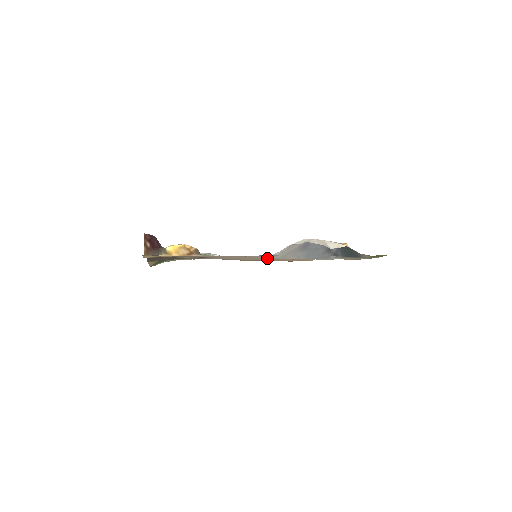
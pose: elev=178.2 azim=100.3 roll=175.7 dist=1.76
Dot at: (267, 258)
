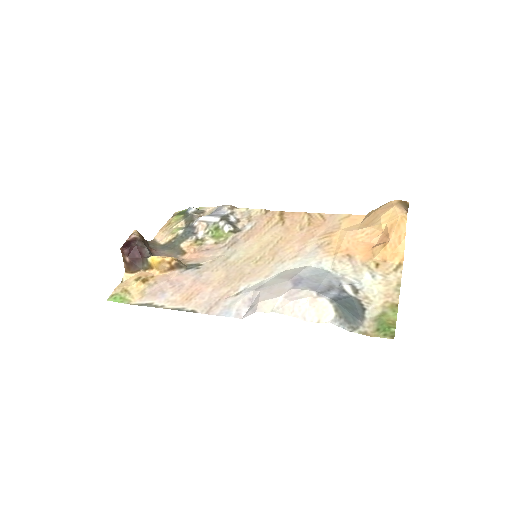
Dot at: (264, 268)
